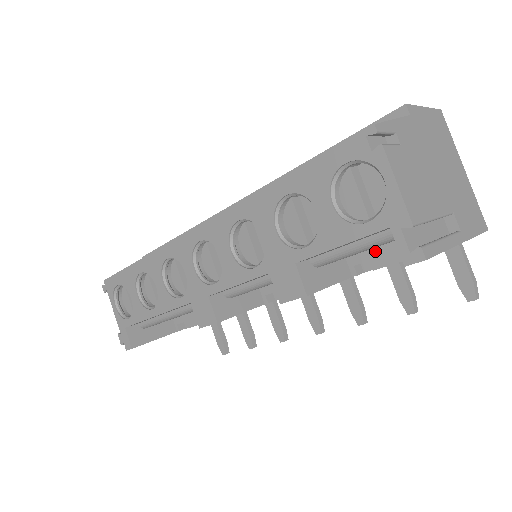
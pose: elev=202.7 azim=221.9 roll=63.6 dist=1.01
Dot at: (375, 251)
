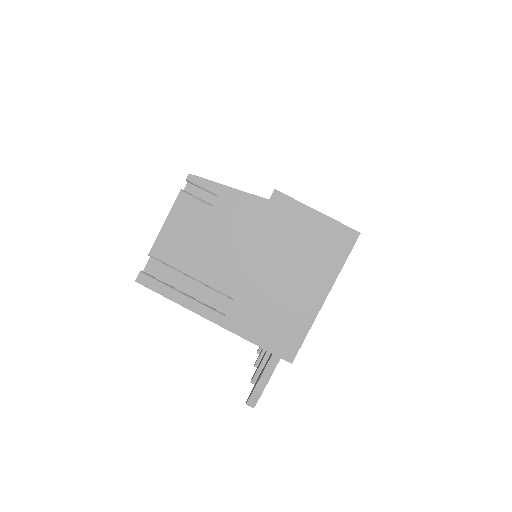
Dot at: occluded
